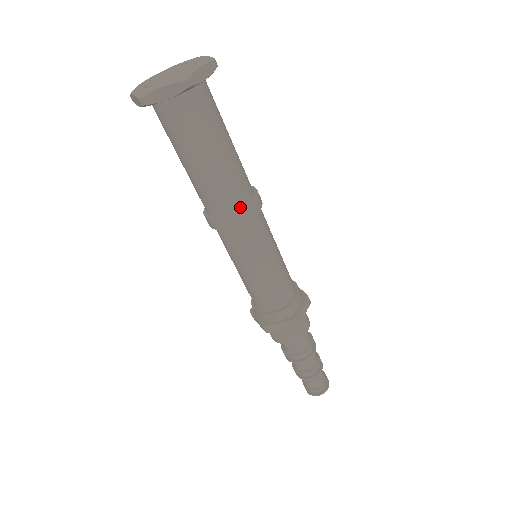
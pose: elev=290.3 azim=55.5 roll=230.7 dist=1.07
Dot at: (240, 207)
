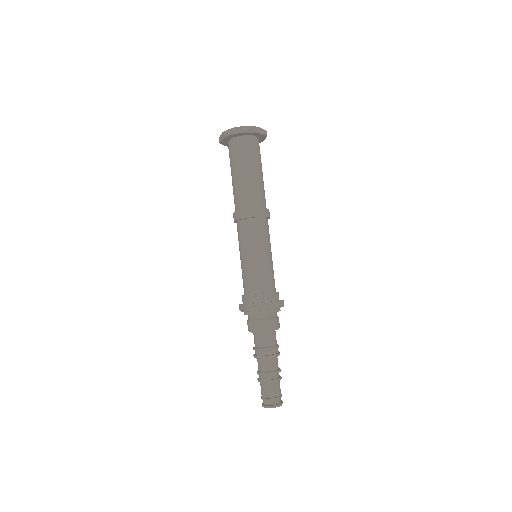
Dot at: (256, 208)
